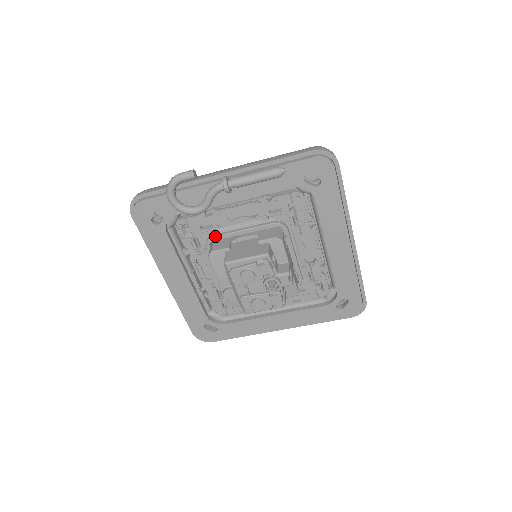
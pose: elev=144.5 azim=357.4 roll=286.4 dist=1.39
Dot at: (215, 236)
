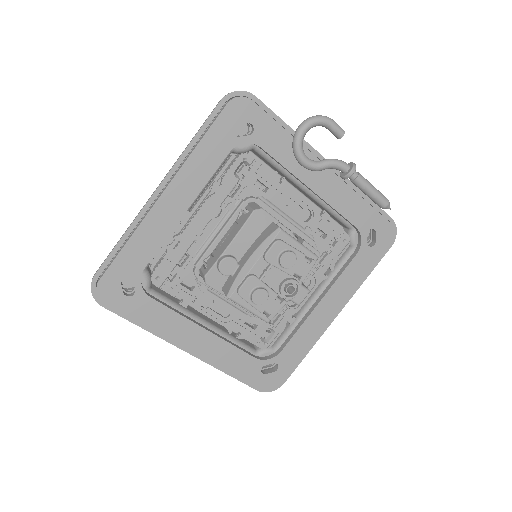
Dot at: (263, 201)
